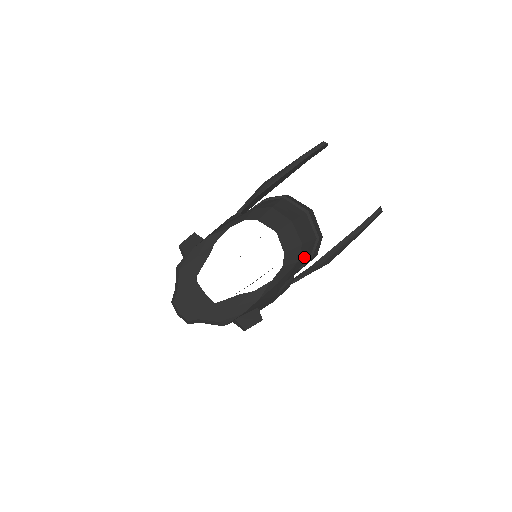
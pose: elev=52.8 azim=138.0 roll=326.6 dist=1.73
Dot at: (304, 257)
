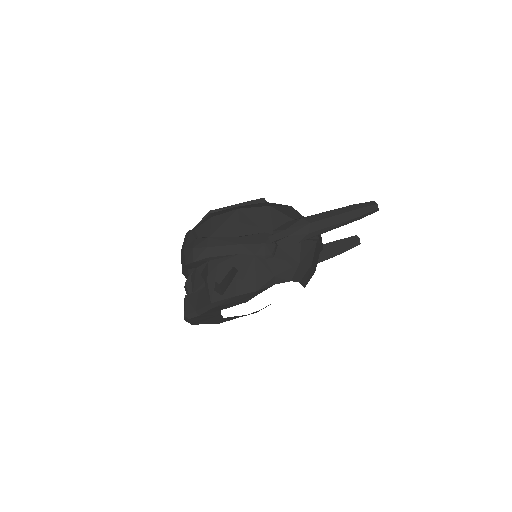
Dot at: occluded
